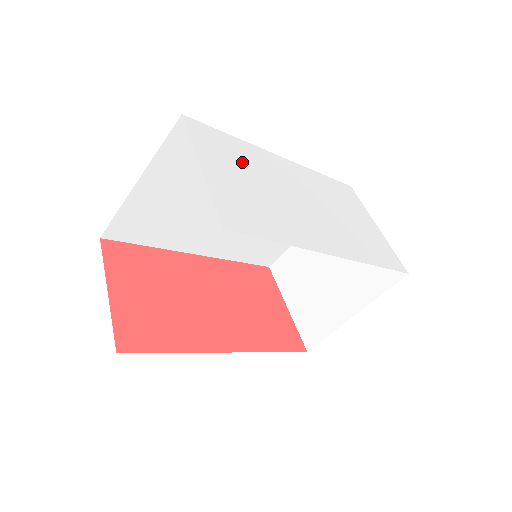
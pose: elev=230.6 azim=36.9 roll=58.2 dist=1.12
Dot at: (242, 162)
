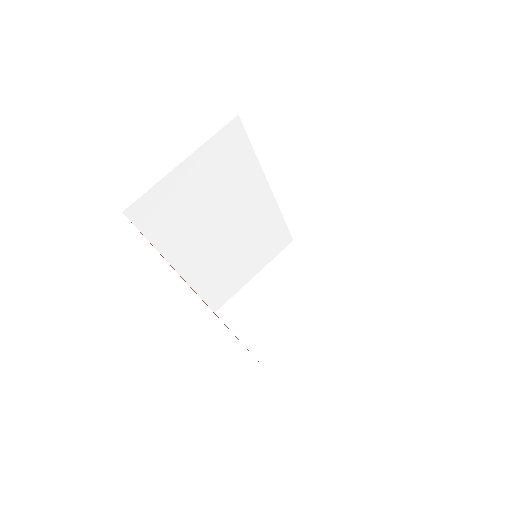
Dot at: occluded
